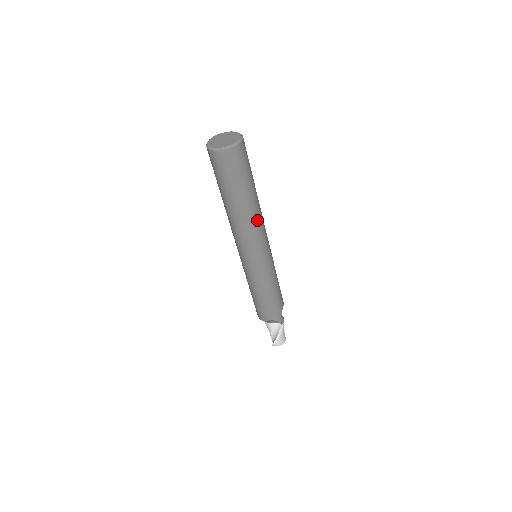
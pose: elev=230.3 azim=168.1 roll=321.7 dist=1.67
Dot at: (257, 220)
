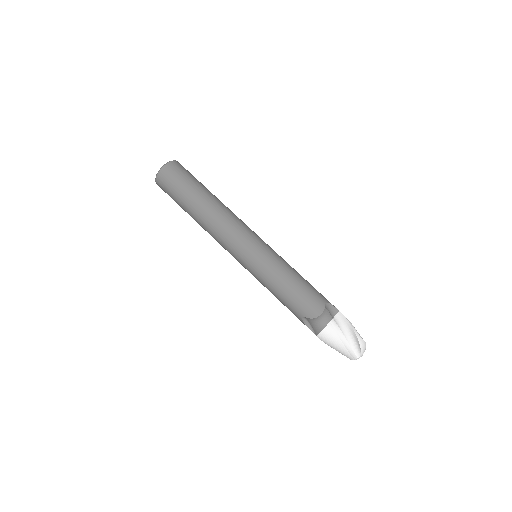
Dot at: occluded
